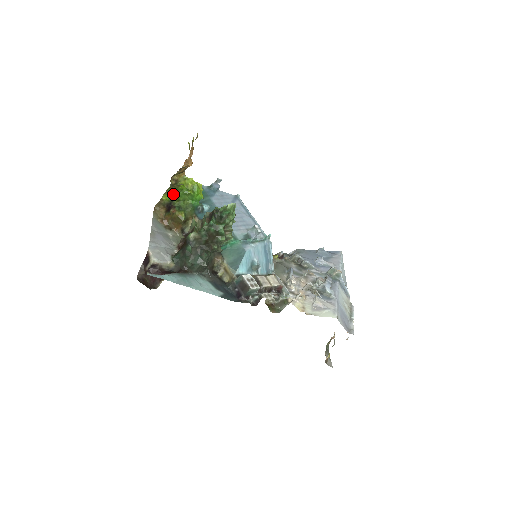
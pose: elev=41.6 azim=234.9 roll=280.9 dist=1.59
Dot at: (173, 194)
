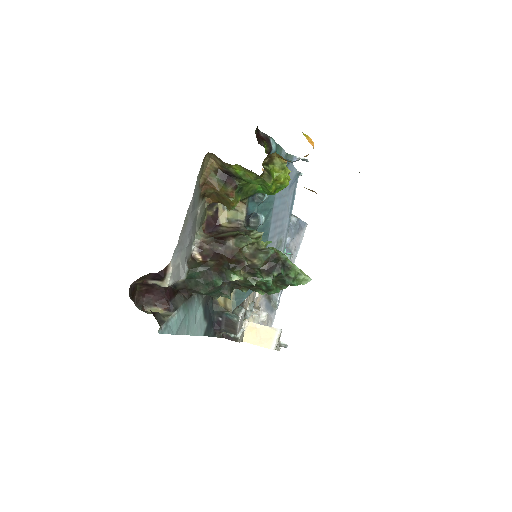
Dot at: (252, 179)
